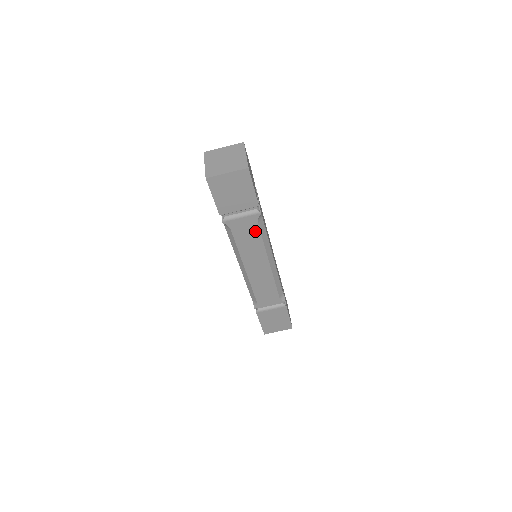
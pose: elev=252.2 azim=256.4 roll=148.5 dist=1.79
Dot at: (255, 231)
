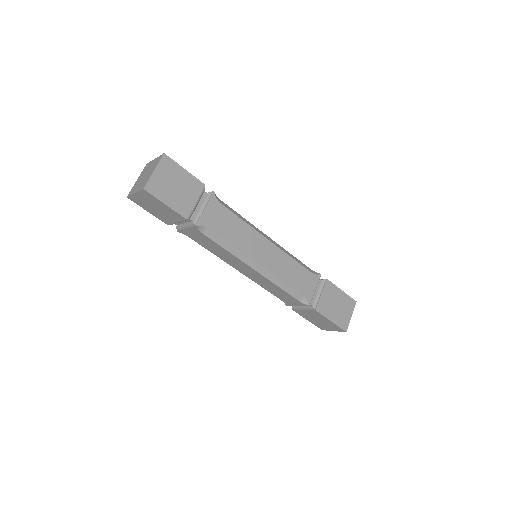
Dot at: (227, 214)
